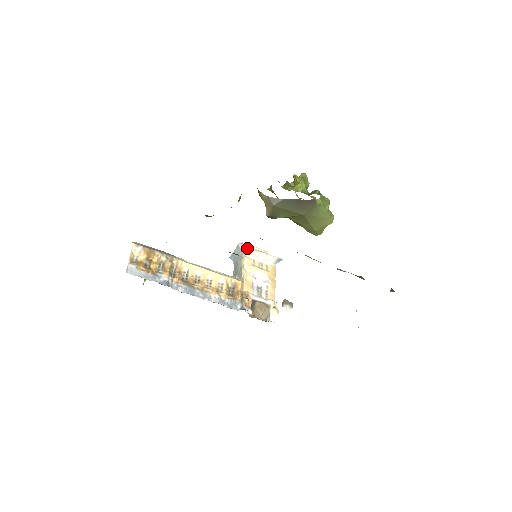
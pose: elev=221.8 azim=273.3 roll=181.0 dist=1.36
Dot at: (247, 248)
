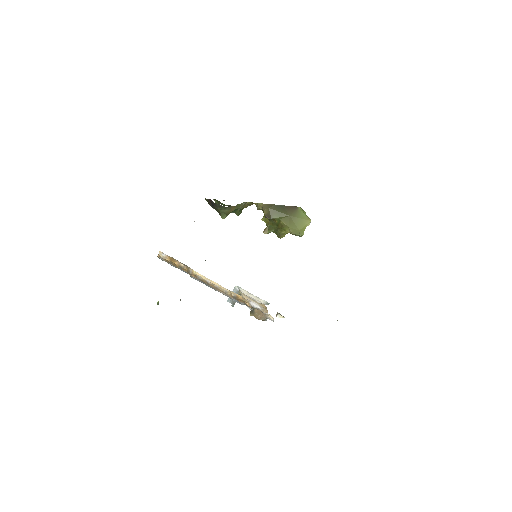
Dot at: (242, 289)
